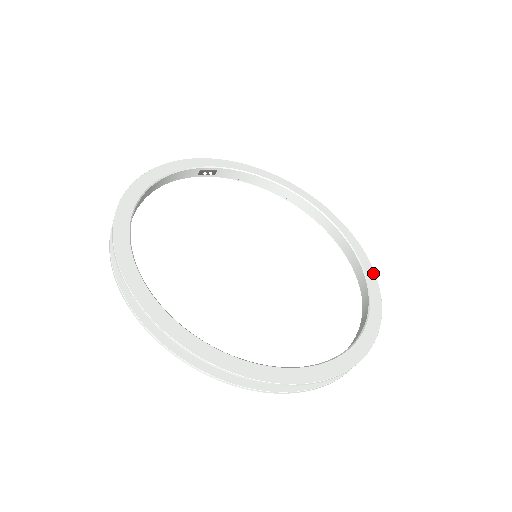
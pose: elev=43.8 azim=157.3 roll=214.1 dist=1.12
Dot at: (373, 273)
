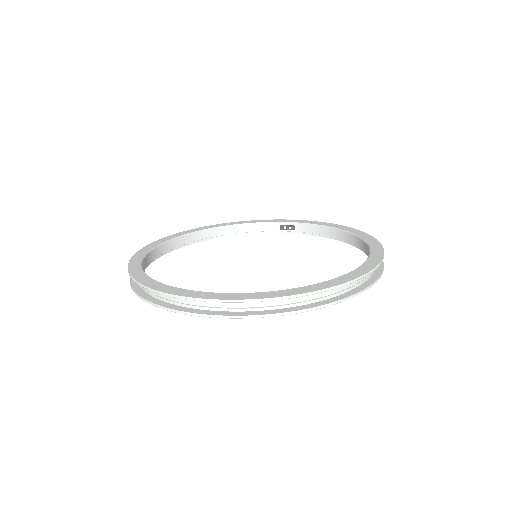
Dot at: (364, 272)
